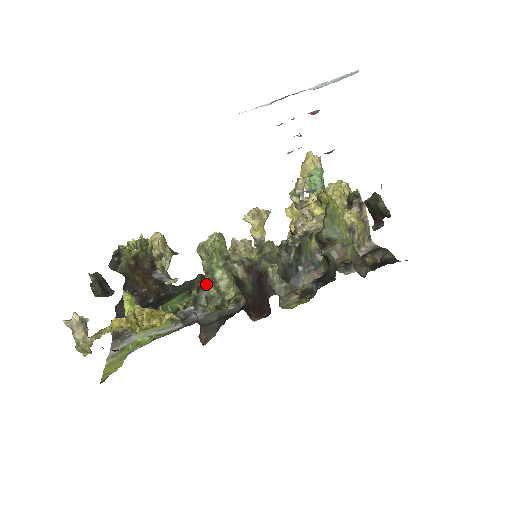
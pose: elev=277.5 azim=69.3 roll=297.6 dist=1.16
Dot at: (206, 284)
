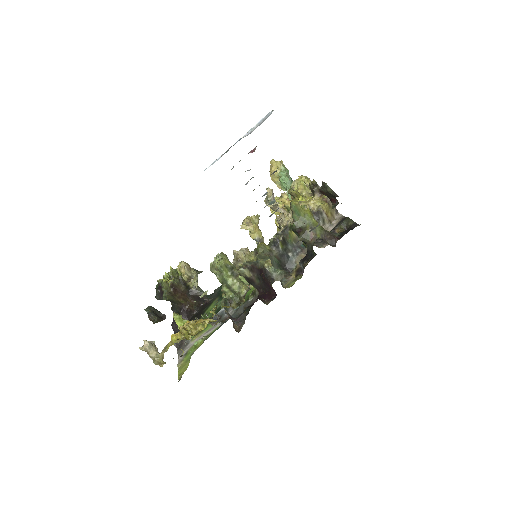
Dot at: (225, 291)
